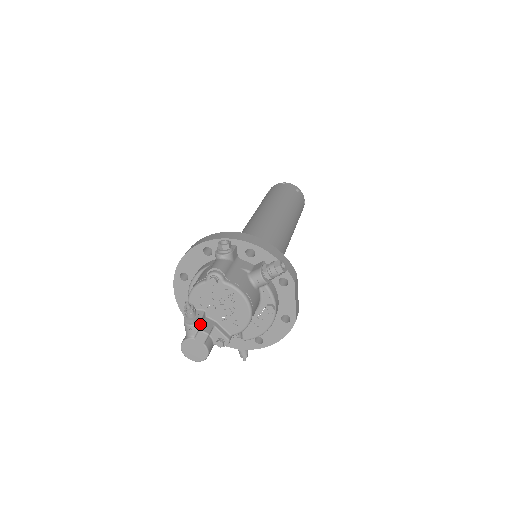
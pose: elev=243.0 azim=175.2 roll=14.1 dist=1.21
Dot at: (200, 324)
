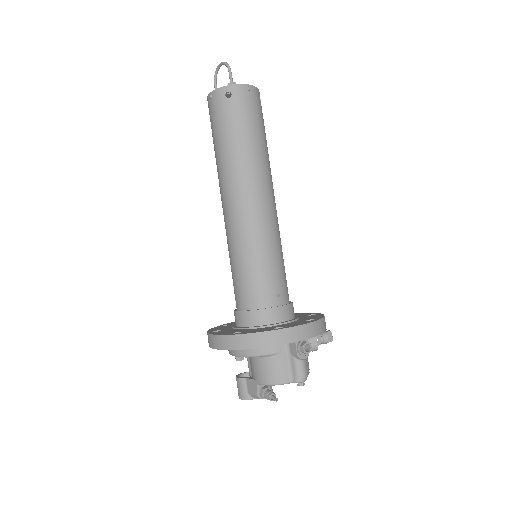
Dot at: occluded
